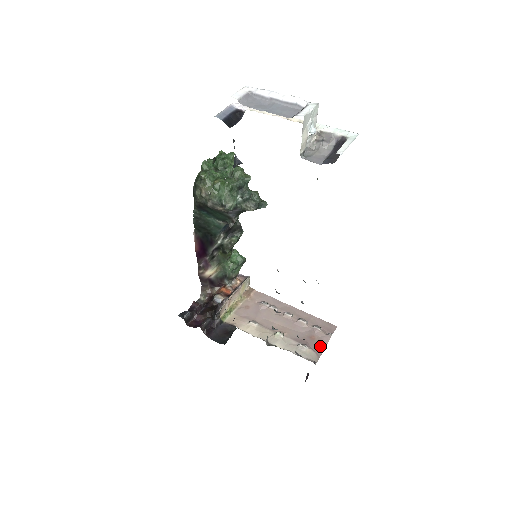
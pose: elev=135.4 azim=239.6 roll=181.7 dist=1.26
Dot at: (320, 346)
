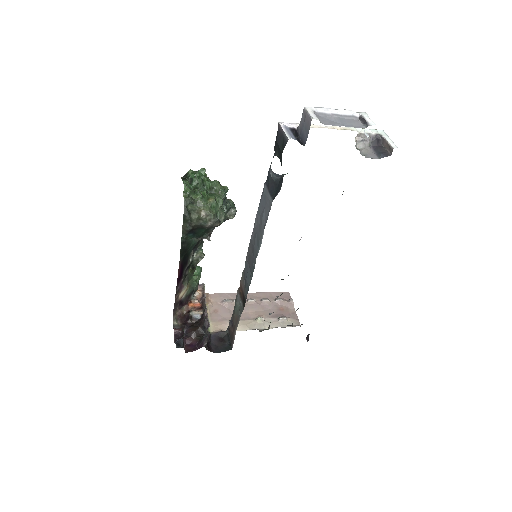
Dot at: (291, 312)
